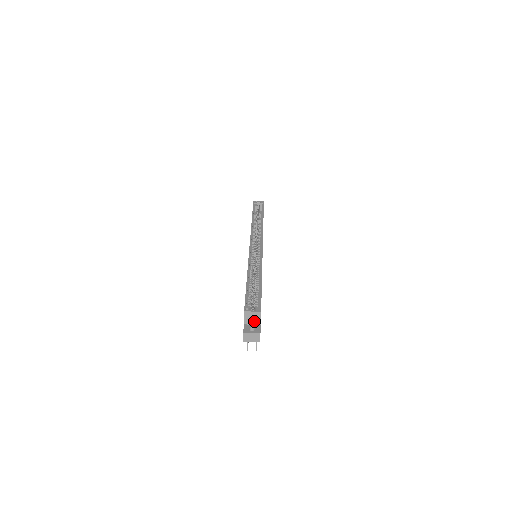
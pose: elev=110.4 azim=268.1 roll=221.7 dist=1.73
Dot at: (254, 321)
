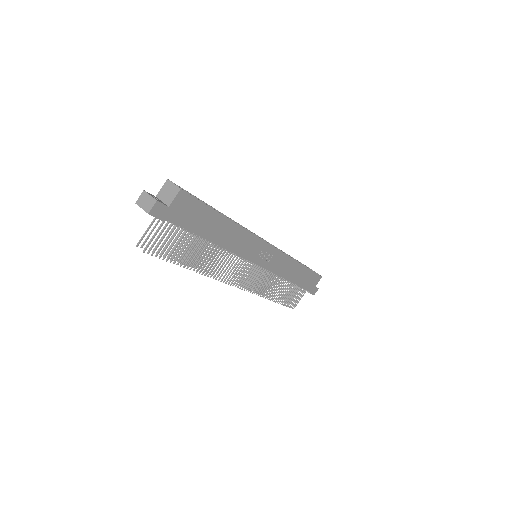
Dot at: (167, 198)
